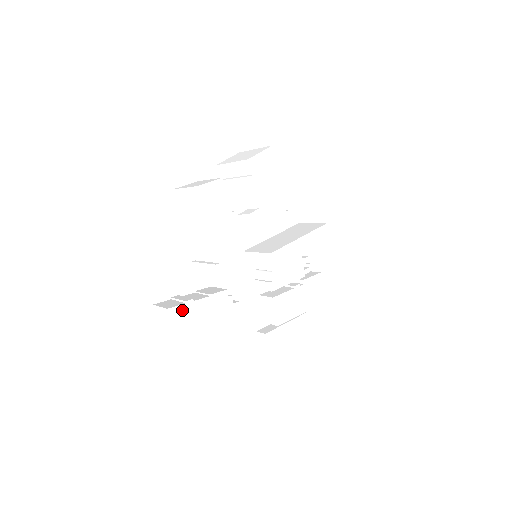
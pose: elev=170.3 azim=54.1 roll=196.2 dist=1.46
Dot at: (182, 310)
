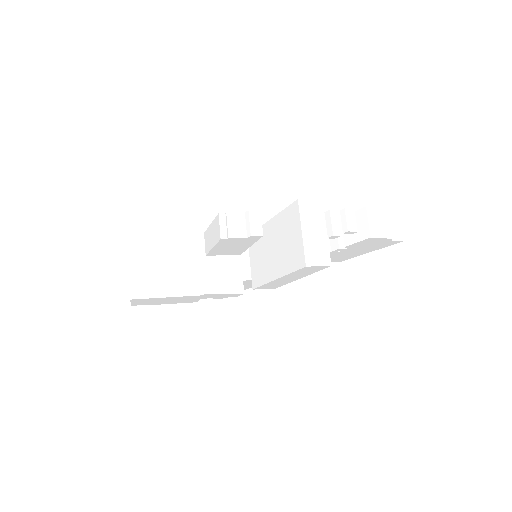
Dot at: occluded
